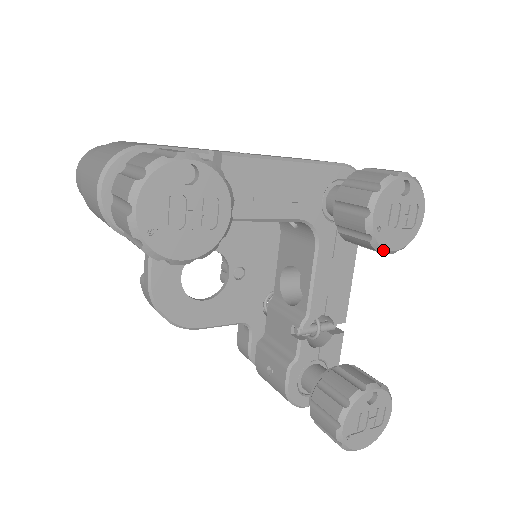
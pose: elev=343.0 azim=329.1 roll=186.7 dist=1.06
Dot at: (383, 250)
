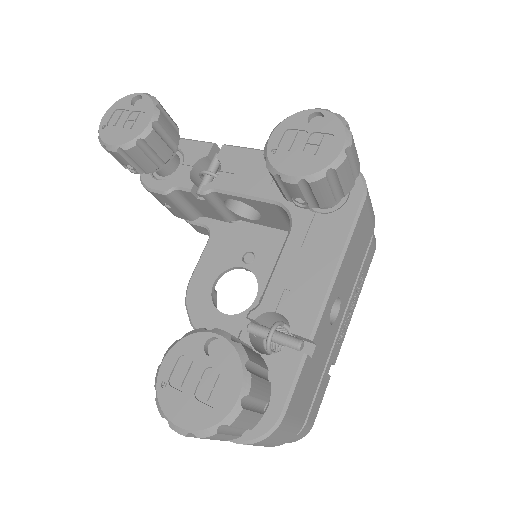
Dot at: (279, 174)
